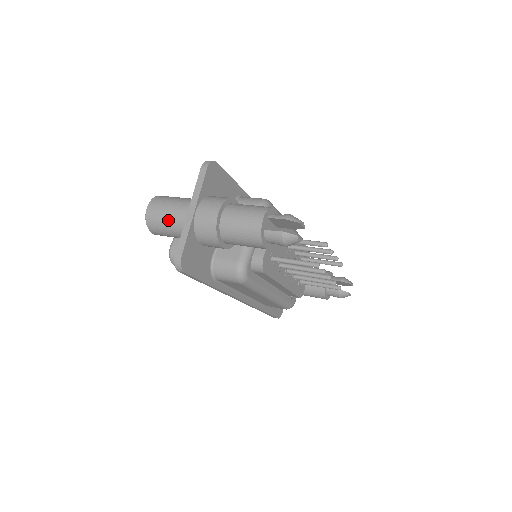
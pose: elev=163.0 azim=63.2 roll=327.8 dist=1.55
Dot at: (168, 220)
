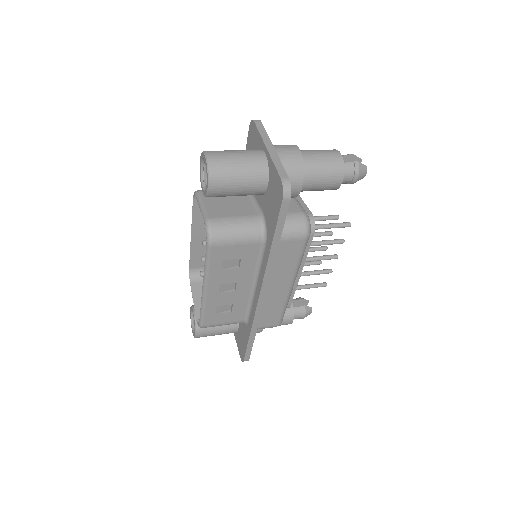
Dot at: (240, 162)
